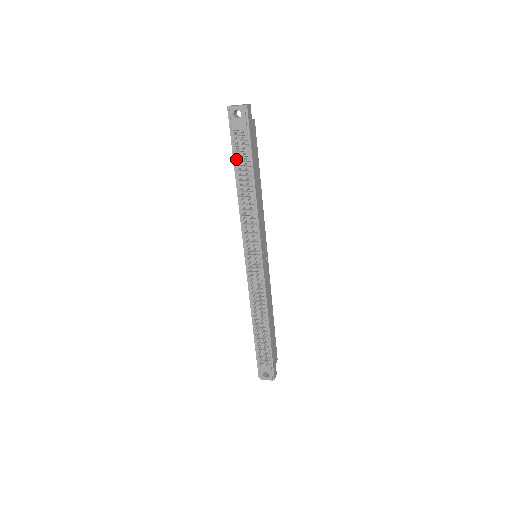
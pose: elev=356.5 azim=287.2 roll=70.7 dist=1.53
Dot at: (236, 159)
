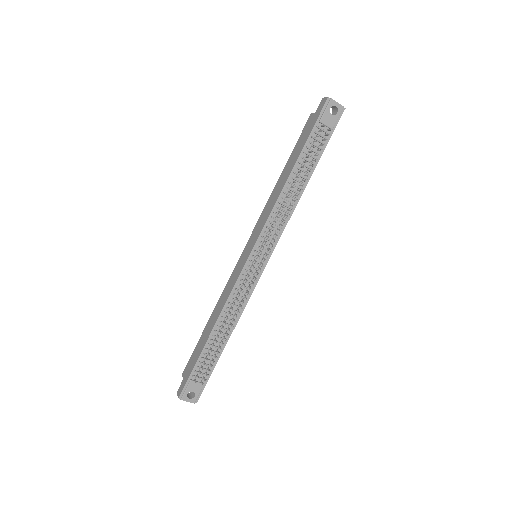
Dot at: (305, 150)
